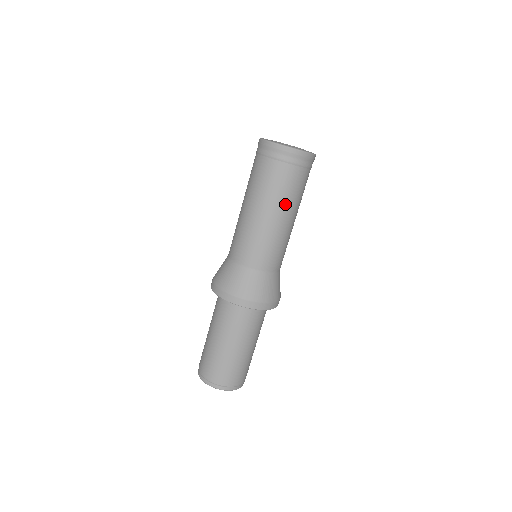
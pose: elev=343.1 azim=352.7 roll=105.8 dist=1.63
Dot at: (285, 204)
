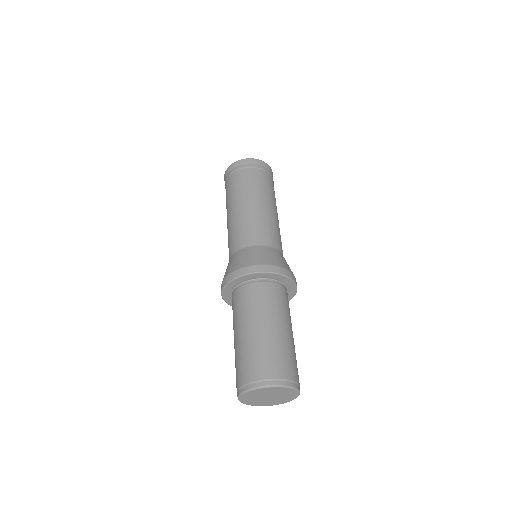
Dot at: (270, 197)
